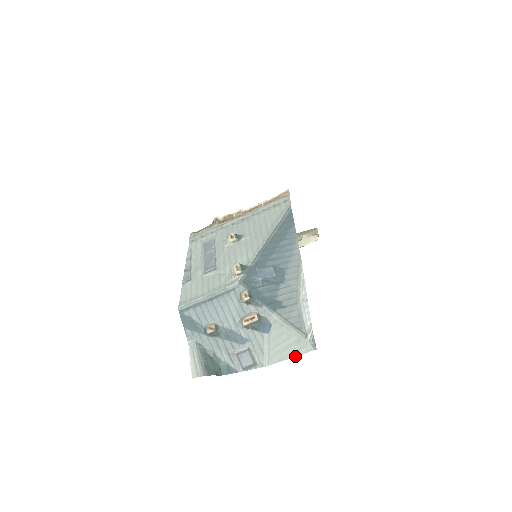
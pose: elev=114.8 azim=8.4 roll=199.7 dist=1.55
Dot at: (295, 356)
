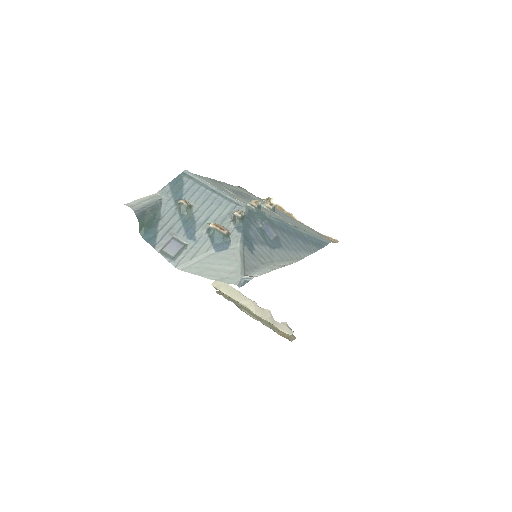
Dot at: (214, 279)
